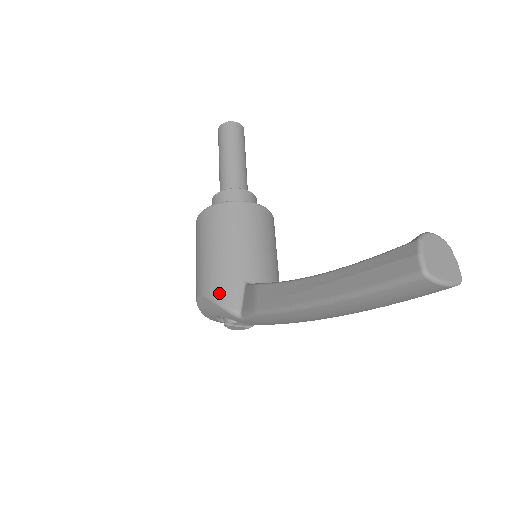
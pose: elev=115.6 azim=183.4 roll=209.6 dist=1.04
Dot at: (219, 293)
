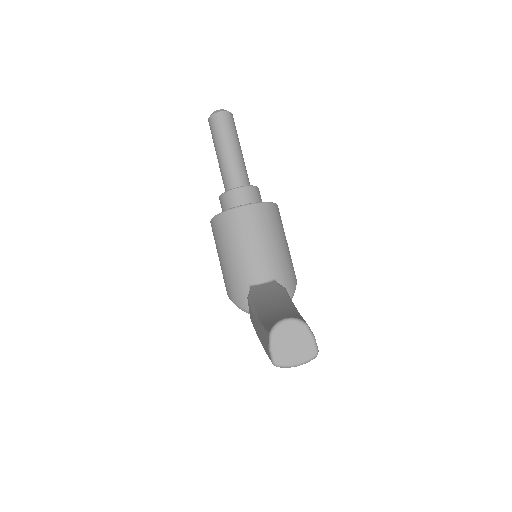
Dot at: (234, 297)
